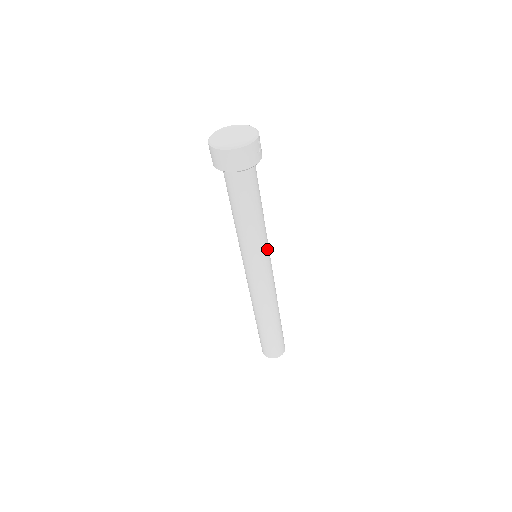
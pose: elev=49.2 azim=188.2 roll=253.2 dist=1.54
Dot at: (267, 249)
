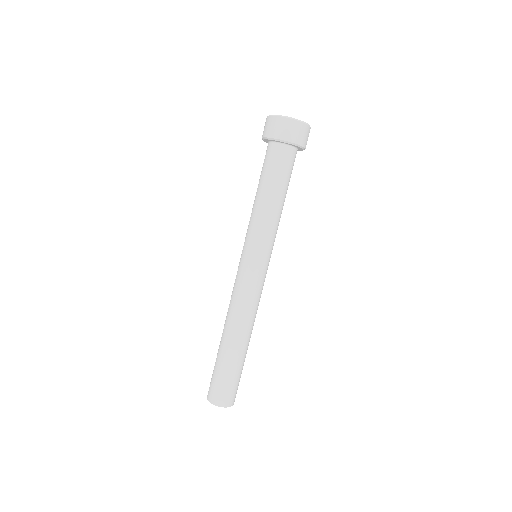
Dot at: occluded
